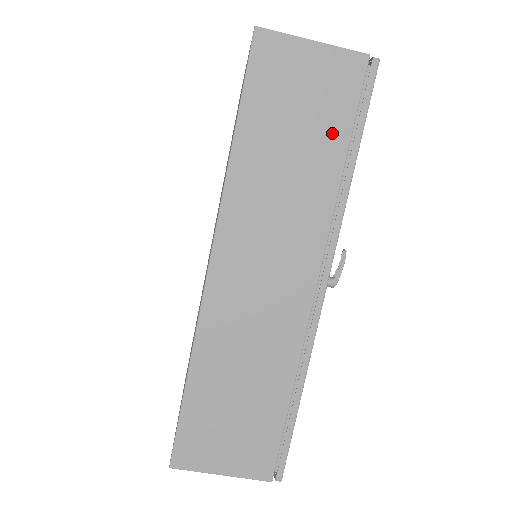
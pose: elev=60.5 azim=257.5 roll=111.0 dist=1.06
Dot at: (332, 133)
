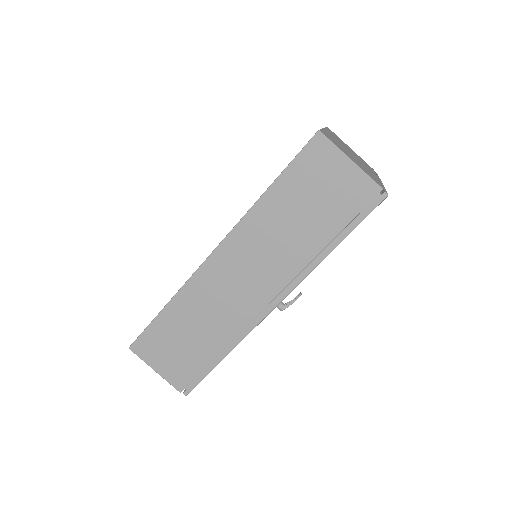
Dot at: (330, 222)
